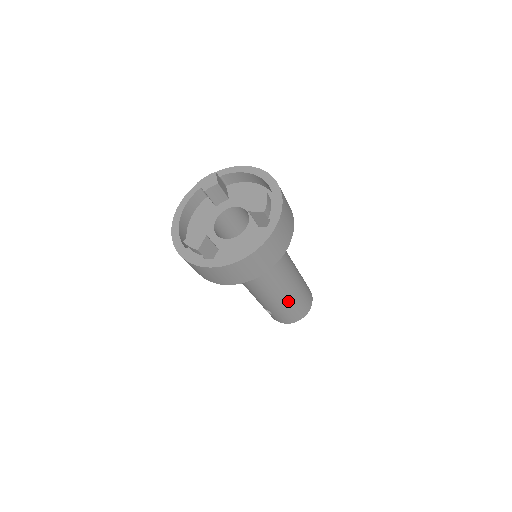
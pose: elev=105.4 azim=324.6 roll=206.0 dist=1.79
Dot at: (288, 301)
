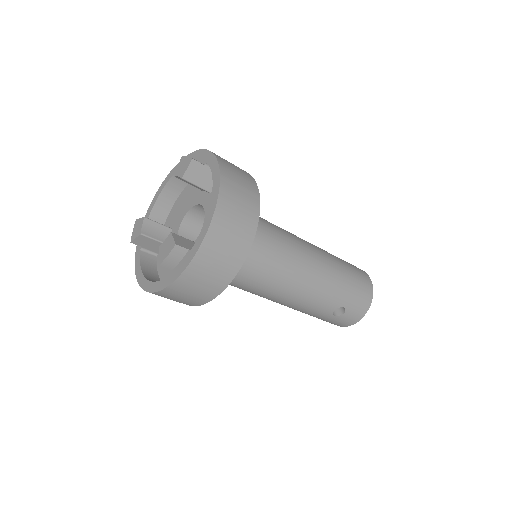
Dot at: (335, 270)
